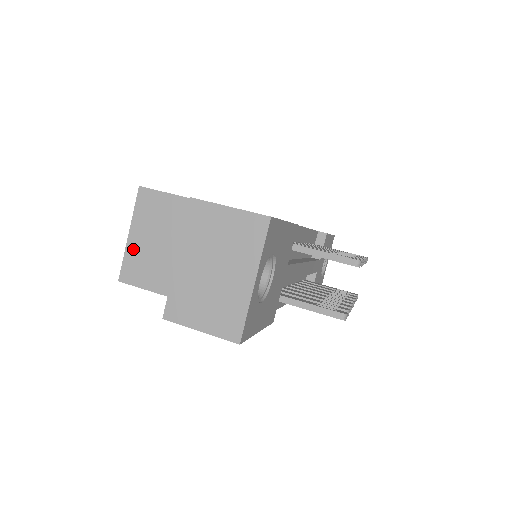
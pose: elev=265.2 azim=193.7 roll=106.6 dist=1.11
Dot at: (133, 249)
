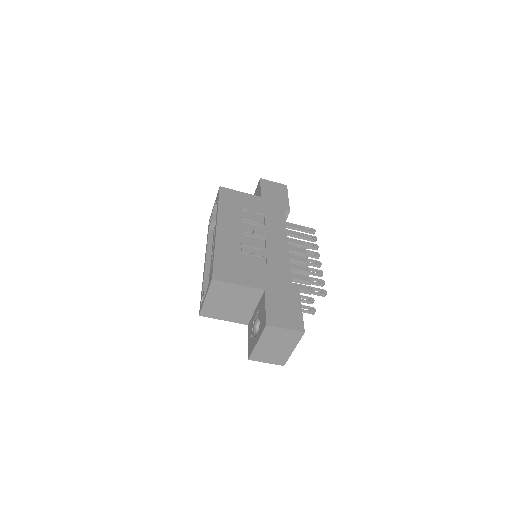
Dot at: (208, 304)
